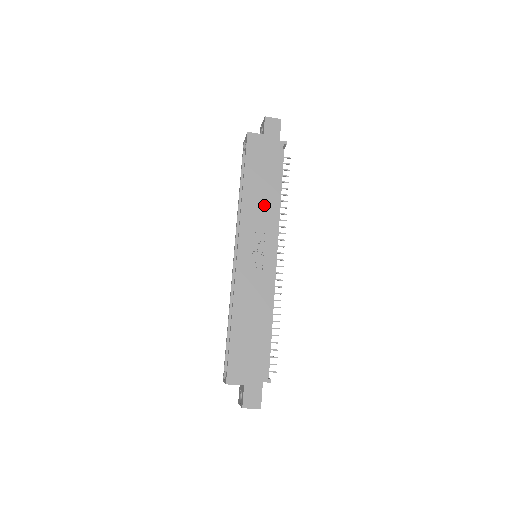
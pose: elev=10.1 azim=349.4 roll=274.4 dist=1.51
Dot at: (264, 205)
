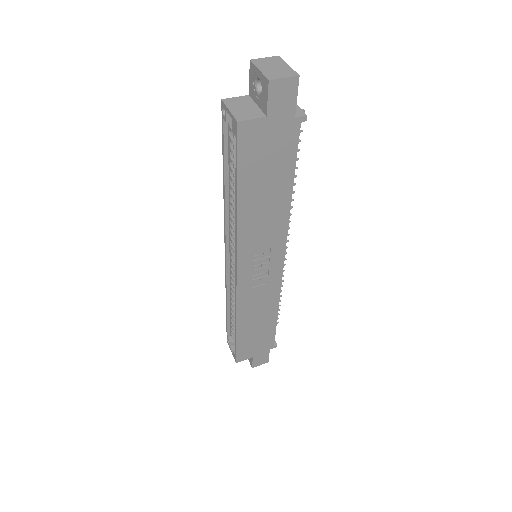
Dot at: (269, 218)
